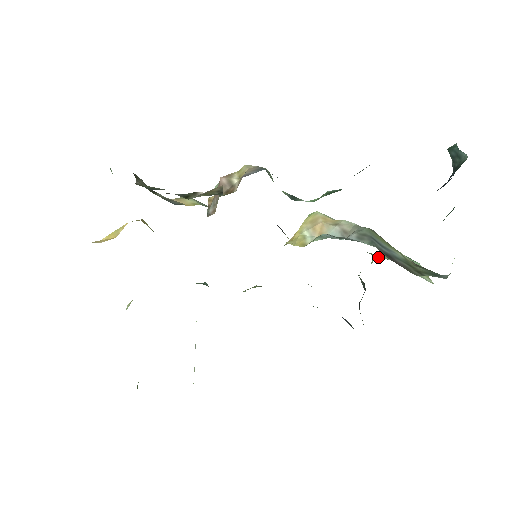
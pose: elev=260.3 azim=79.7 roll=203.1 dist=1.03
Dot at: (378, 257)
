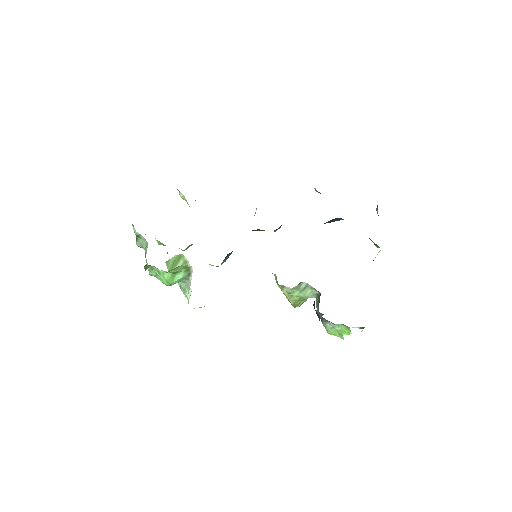
Dot at: occluded
